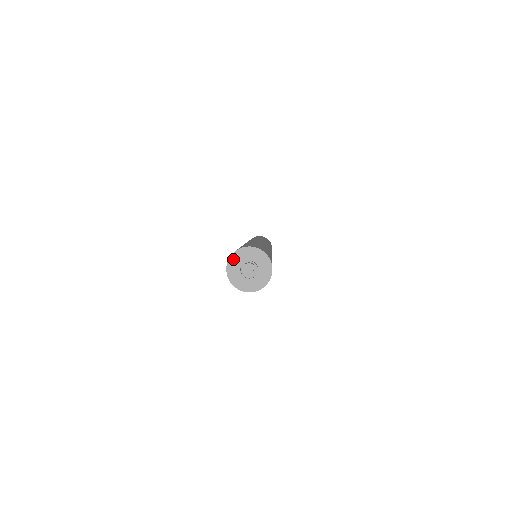
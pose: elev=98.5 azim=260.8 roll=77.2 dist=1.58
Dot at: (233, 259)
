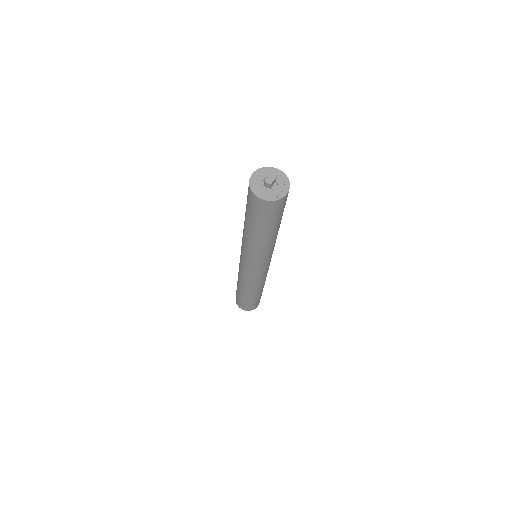
Dot at: (260, 171)
